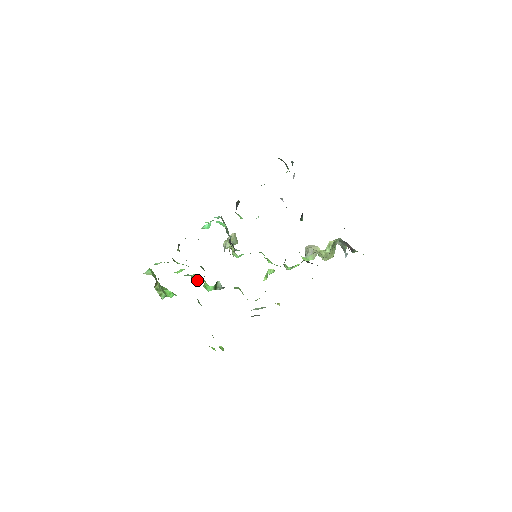
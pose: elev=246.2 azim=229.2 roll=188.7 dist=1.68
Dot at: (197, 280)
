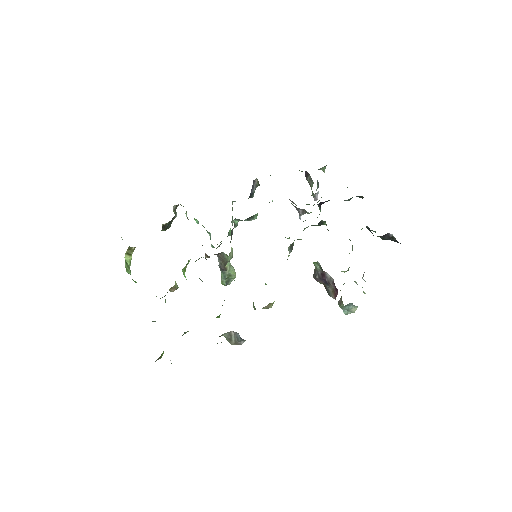
Dot at: occluded
